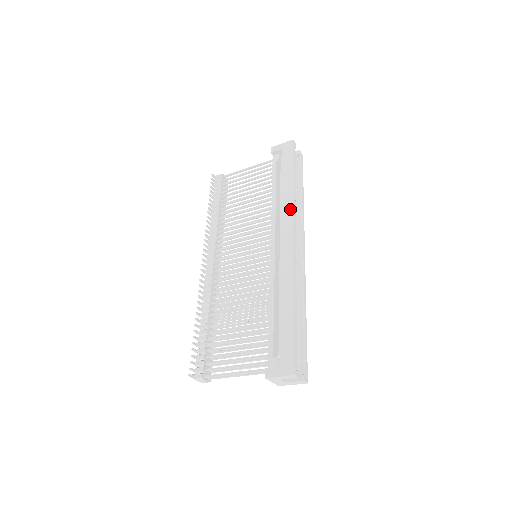
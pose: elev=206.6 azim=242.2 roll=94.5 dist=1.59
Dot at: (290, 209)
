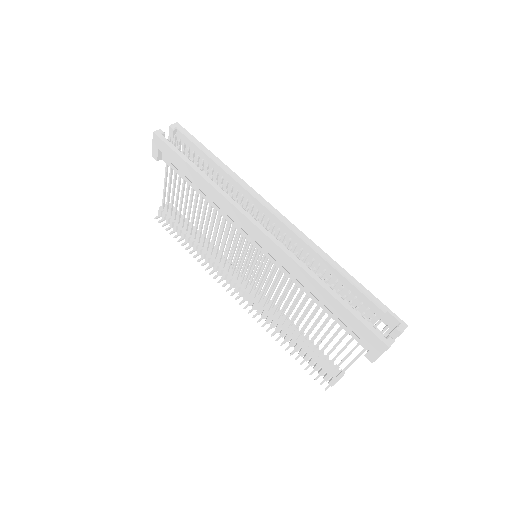
Dot at: (226, 203)
